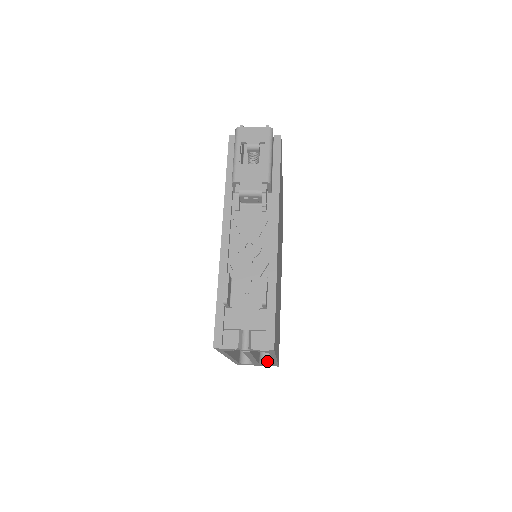
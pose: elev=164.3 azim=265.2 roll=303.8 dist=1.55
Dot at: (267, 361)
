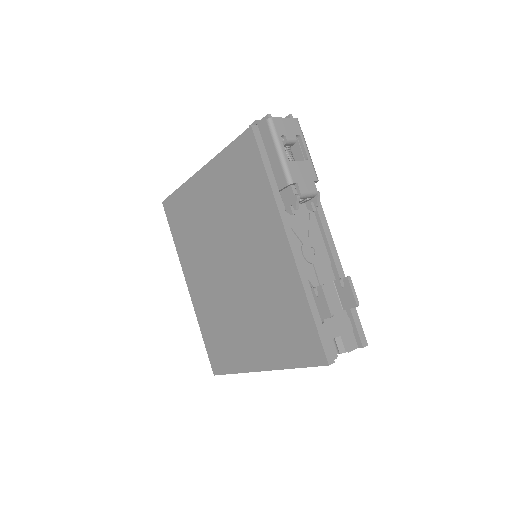
Dot at: occluded
